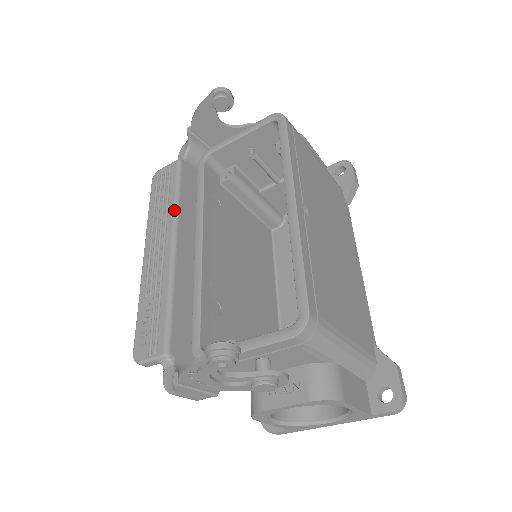
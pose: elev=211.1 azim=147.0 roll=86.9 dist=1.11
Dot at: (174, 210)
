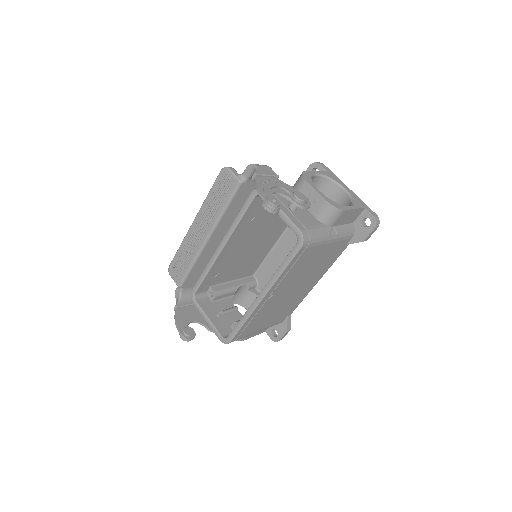
Dot at: (217, 219)
